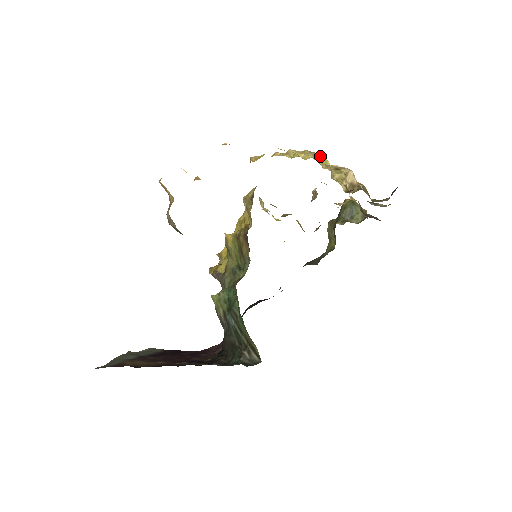
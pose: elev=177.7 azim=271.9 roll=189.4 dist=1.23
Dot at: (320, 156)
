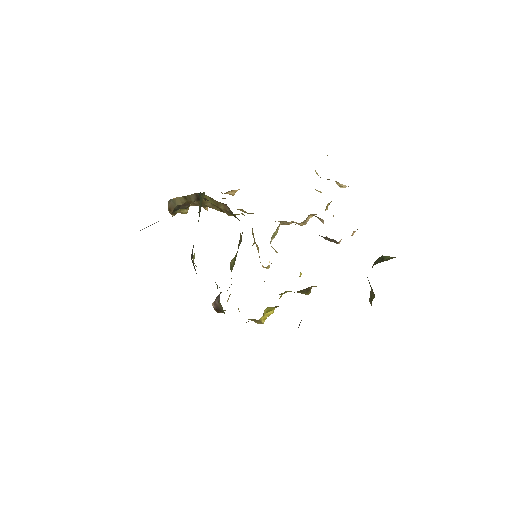
Dot at: occluded
